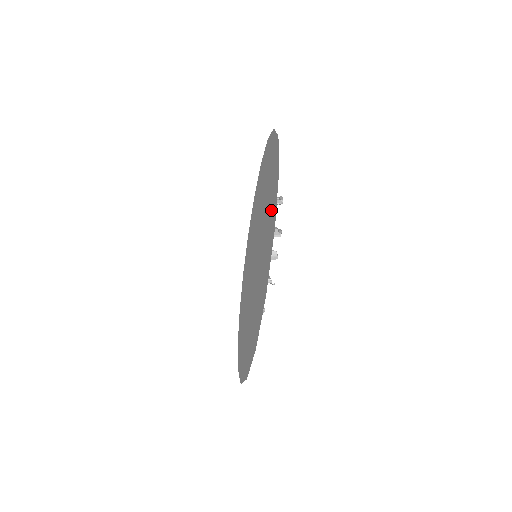
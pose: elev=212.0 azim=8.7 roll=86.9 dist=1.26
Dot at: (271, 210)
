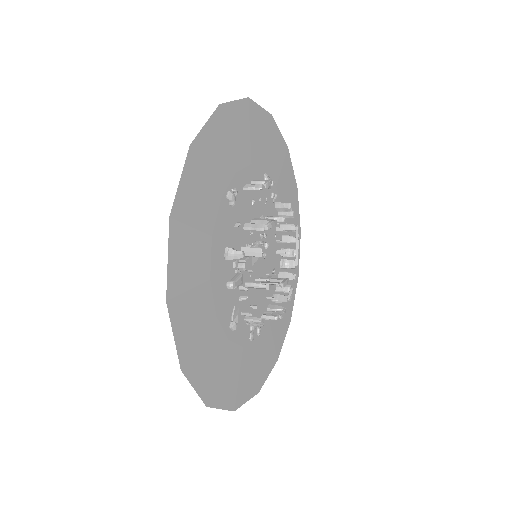
Dot at: (201, 196)
